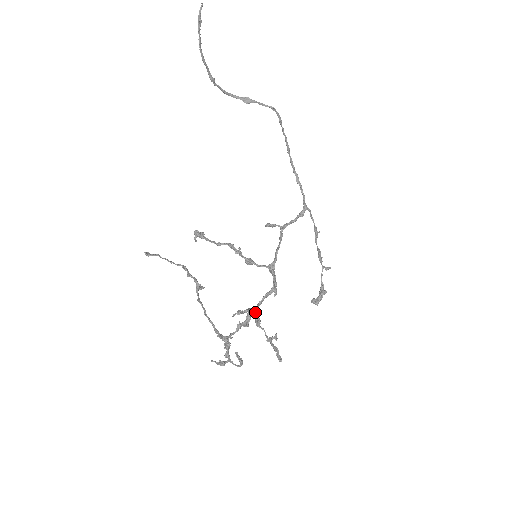
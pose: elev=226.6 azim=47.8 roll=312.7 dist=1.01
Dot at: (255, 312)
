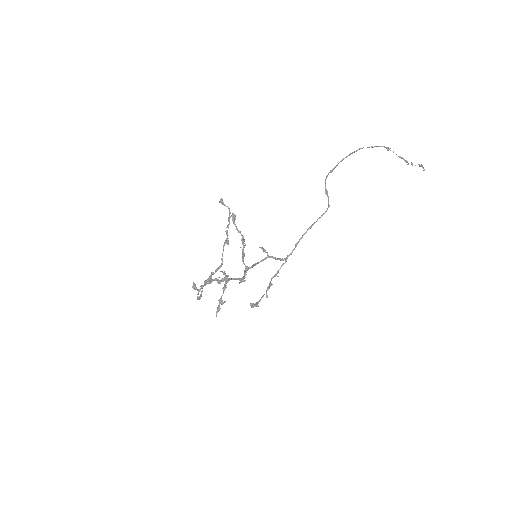
Dot at: occluded
